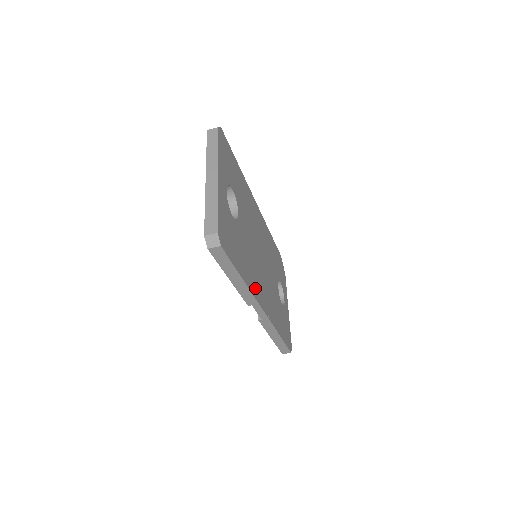
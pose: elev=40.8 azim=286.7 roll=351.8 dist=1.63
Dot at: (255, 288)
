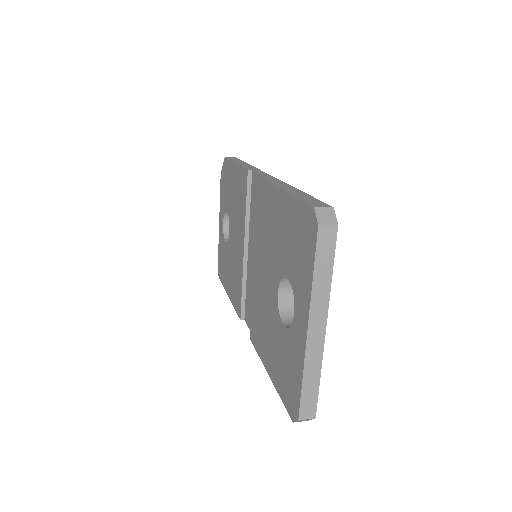
Dot at: occluded
